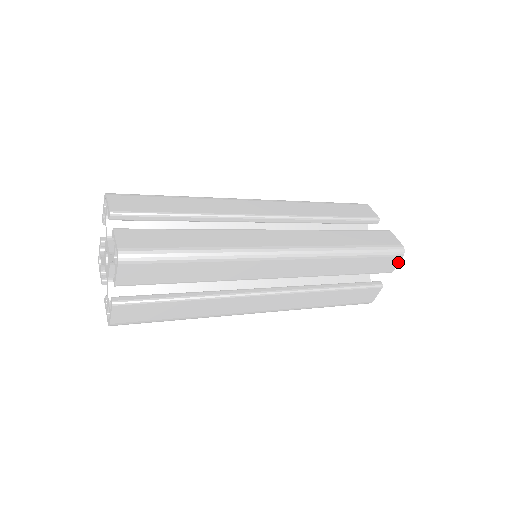
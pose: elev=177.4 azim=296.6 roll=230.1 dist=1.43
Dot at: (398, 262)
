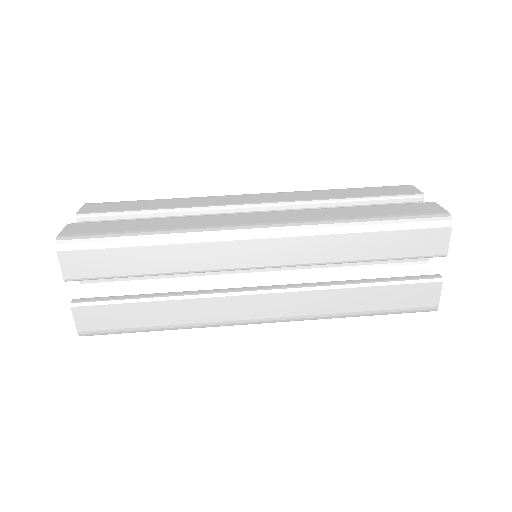
Dot at: occluded
